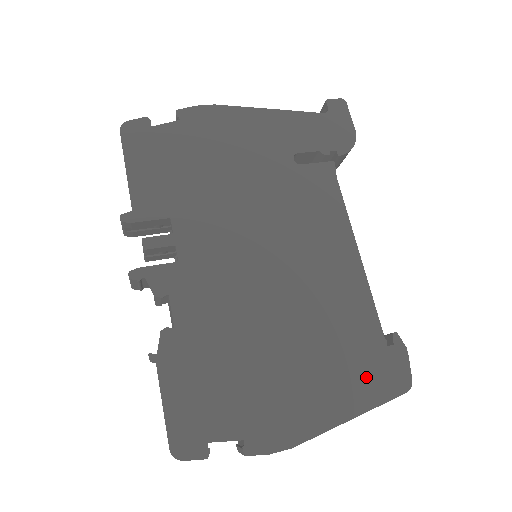
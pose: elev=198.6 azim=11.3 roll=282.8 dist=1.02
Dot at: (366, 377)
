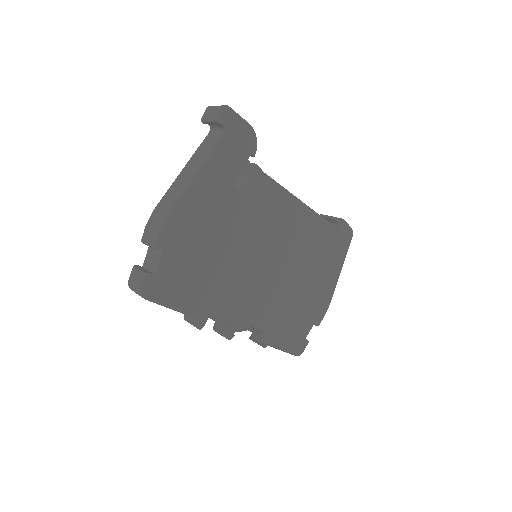
Dot at: (337, 250)
